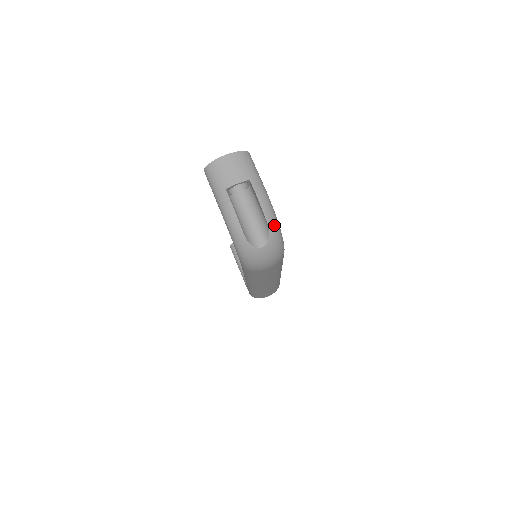
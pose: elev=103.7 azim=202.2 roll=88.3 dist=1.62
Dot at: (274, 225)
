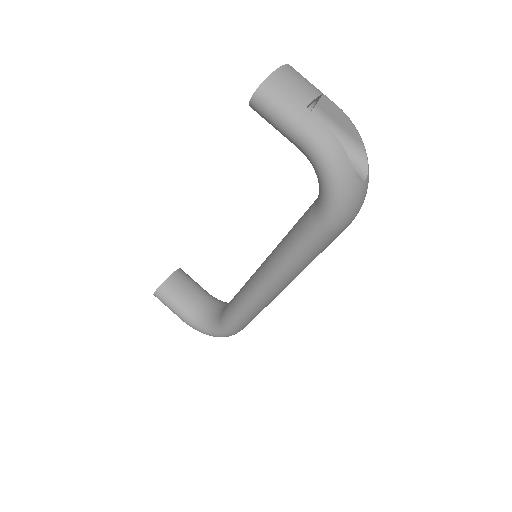
Dot at: (364, 149)
